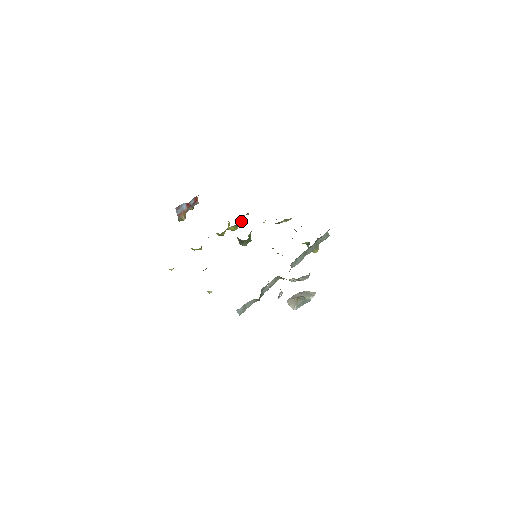
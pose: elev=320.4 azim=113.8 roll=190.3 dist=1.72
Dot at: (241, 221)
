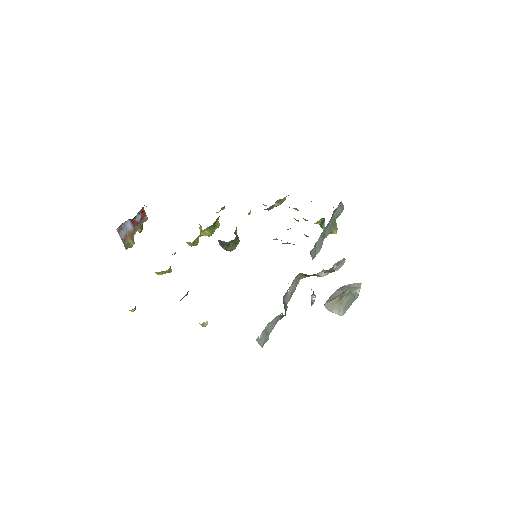
Dot at: (217, 219)
